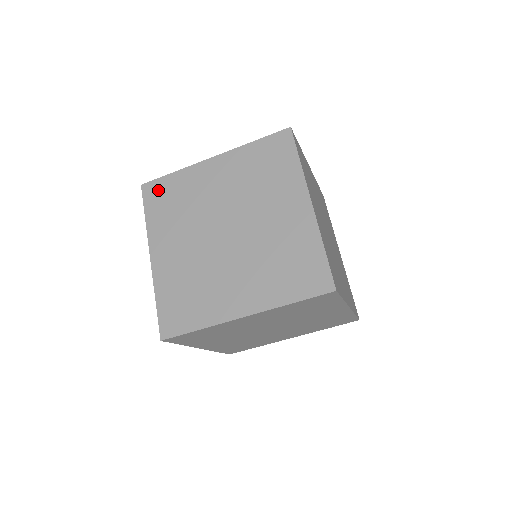
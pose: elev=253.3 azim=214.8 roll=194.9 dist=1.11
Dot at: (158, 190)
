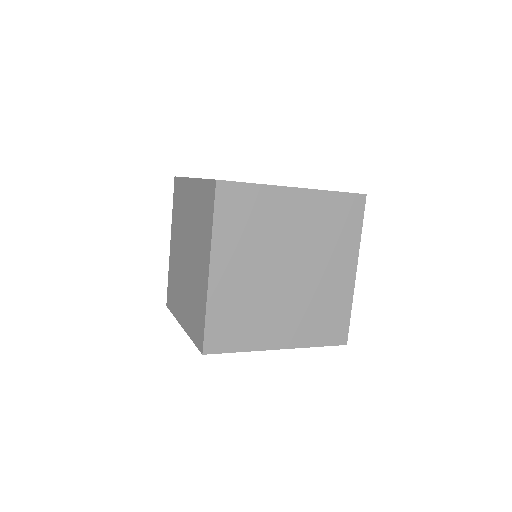
Dot at: (235, 197)
